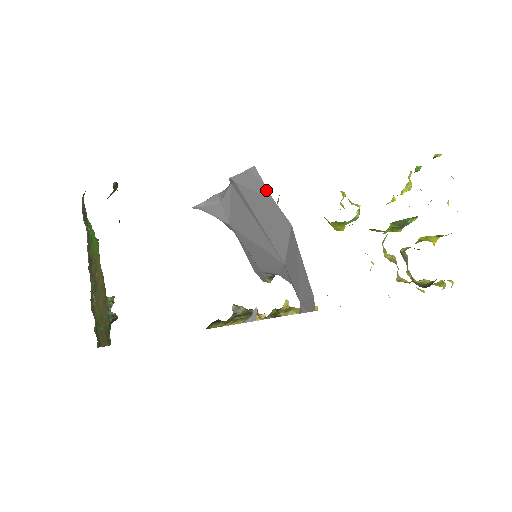
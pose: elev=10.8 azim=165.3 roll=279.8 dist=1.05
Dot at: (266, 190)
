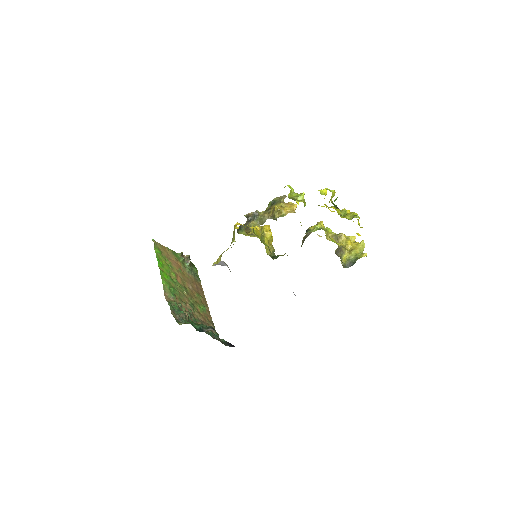
Dot at: occluded
